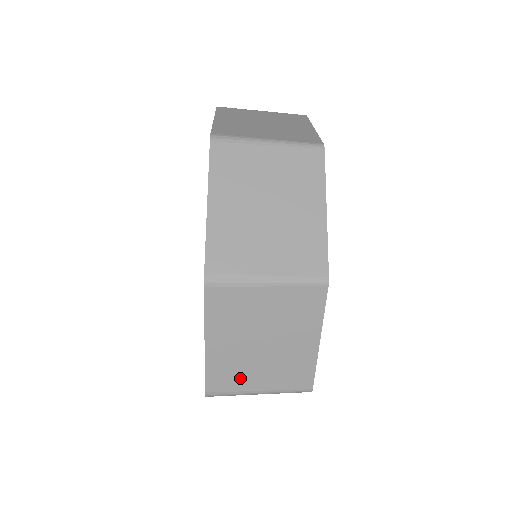
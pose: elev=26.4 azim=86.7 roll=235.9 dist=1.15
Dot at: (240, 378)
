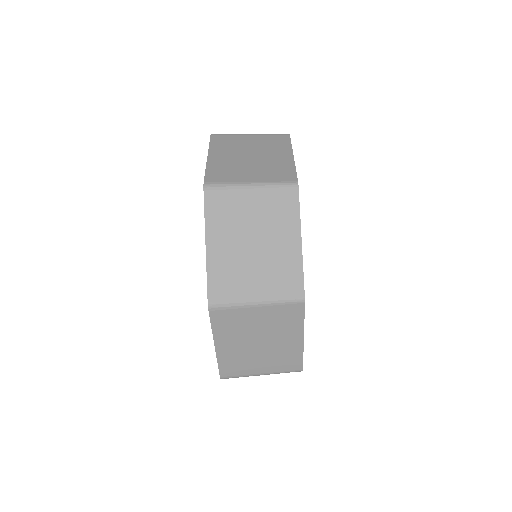
Dot at: (238, 284)
